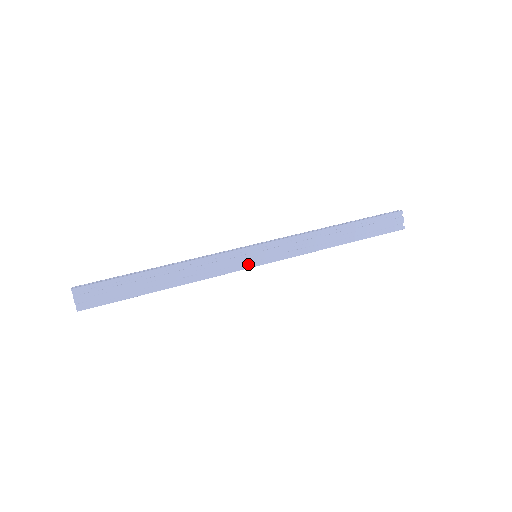
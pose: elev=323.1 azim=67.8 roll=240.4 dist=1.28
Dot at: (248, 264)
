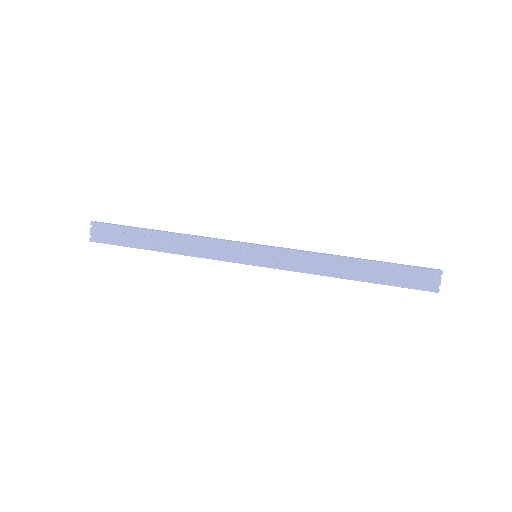
Dot at: (243, 260)
